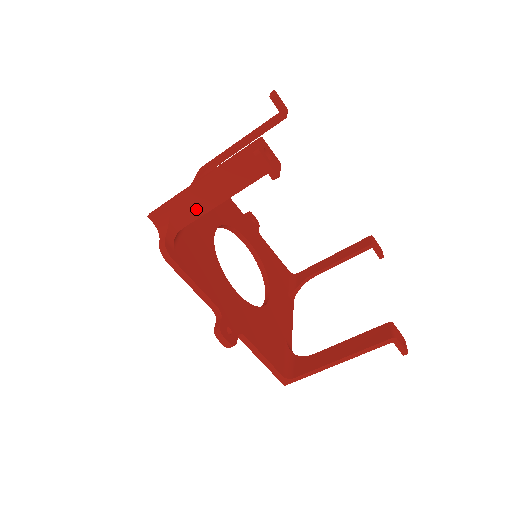
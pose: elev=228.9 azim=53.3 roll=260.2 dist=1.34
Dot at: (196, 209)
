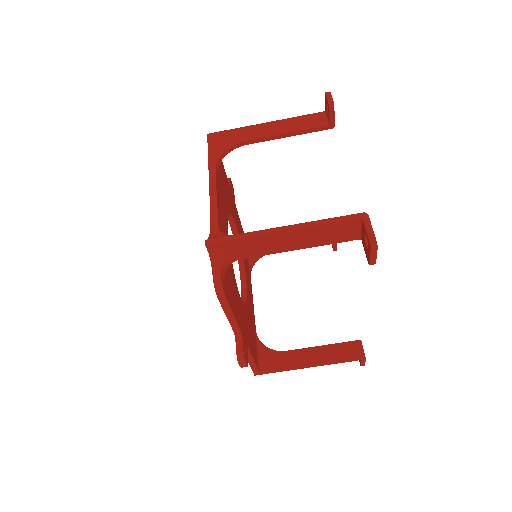
Dot at: (262, 250)
